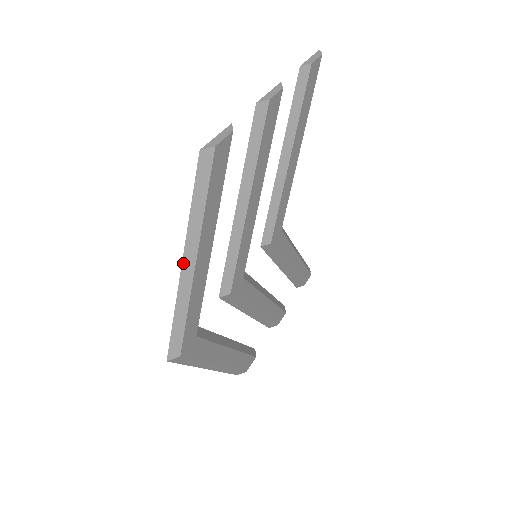
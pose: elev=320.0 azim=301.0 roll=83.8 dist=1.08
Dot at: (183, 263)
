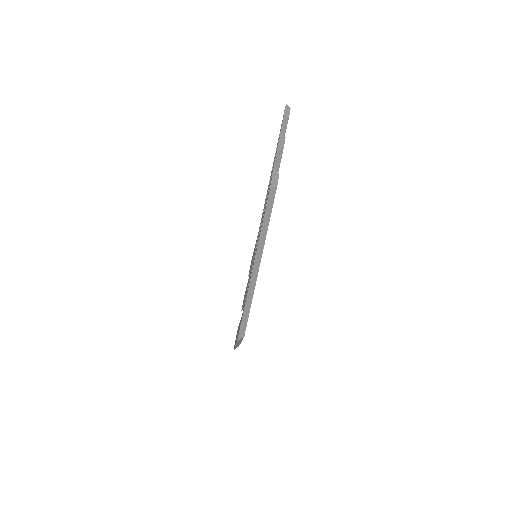
Dot at: (253, 268)
